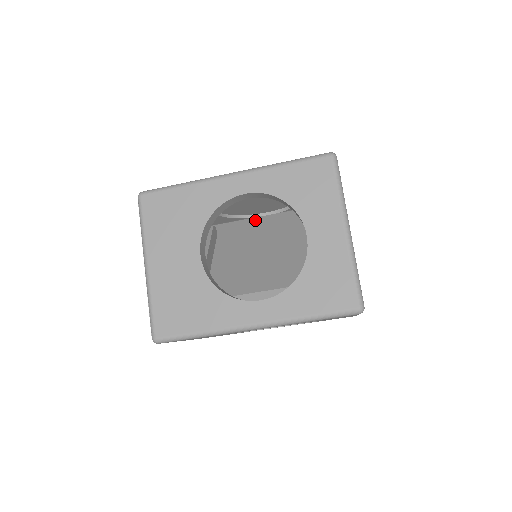
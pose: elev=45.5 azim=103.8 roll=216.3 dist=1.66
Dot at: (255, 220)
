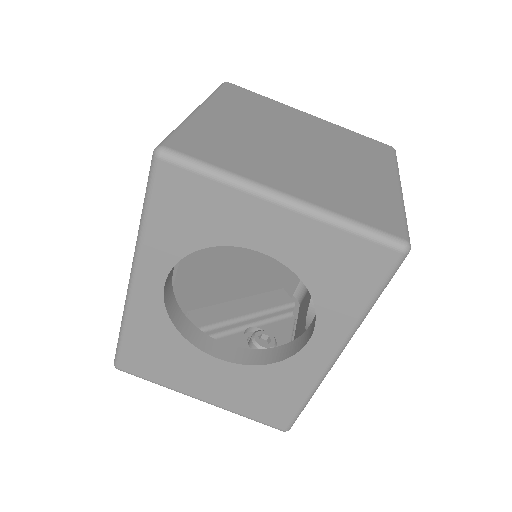
Dot at: occluded
